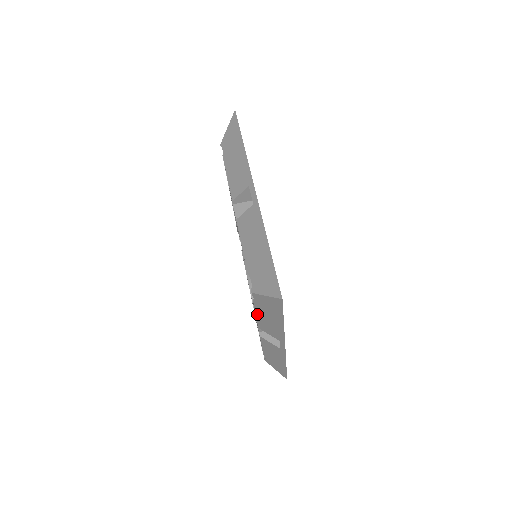
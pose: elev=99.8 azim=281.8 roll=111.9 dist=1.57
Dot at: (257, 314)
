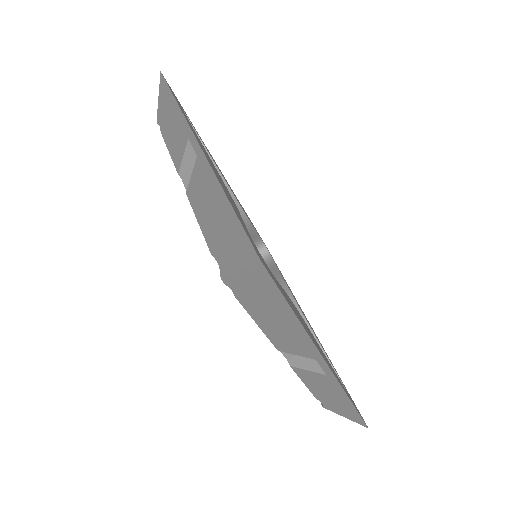
Dot at: (258, 323)
